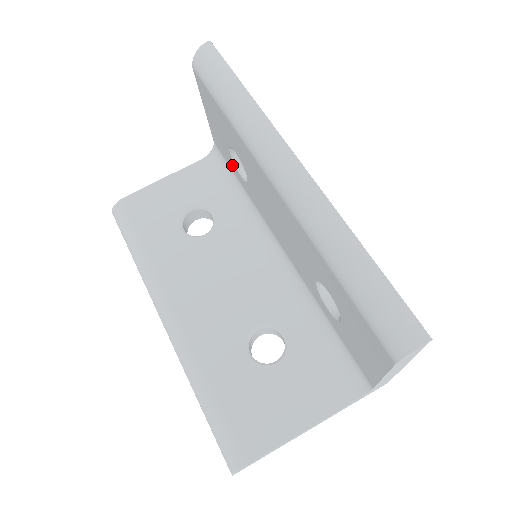
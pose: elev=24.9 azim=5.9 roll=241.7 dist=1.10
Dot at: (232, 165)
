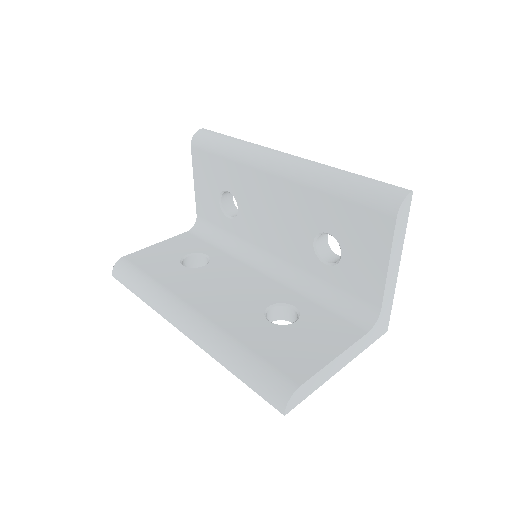
Dot at: (218, 218)
